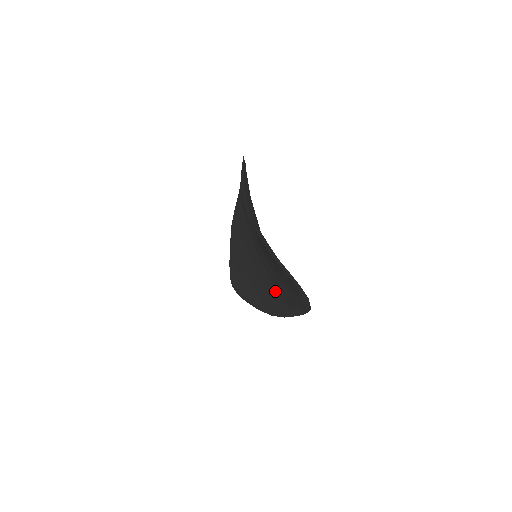
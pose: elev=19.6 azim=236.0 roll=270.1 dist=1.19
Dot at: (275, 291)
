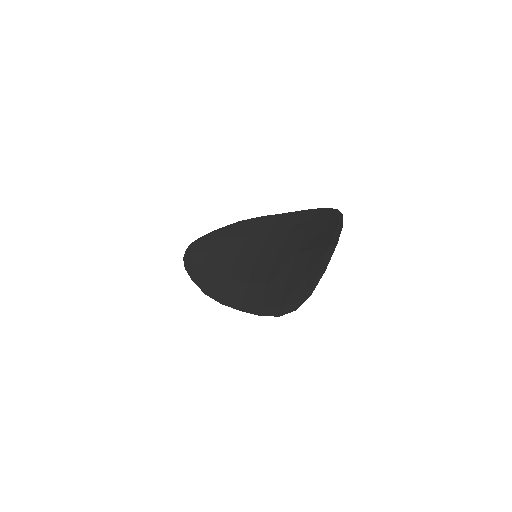
Dot at: (242, 285)
